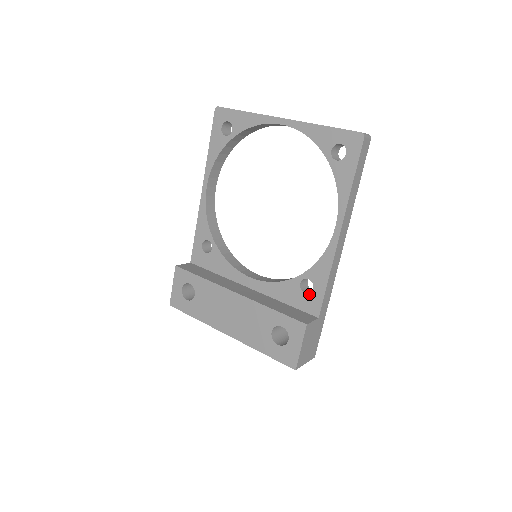
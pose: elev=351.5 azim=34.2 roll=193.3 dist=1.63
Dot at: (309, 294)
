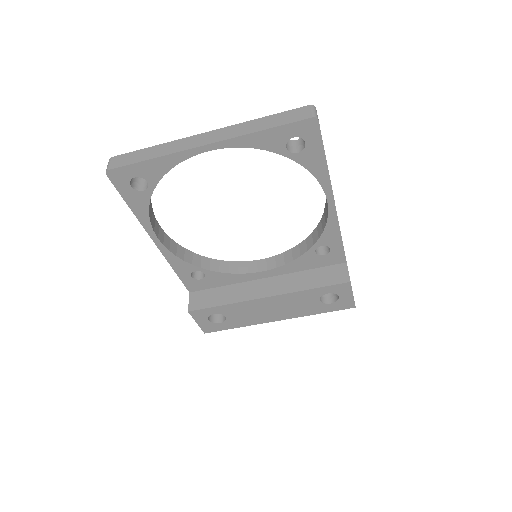
Dot at: (328, 254)
